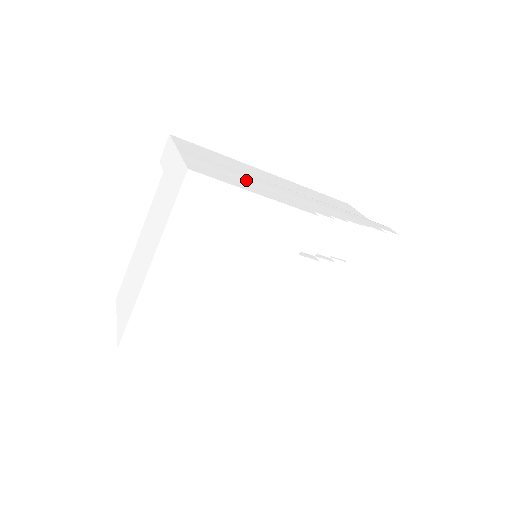
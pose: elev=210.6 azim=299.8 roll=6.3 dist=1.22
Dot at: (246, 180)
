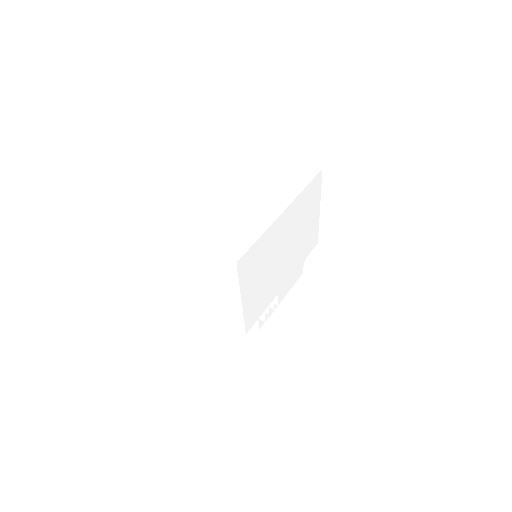
Dot at: occluded
